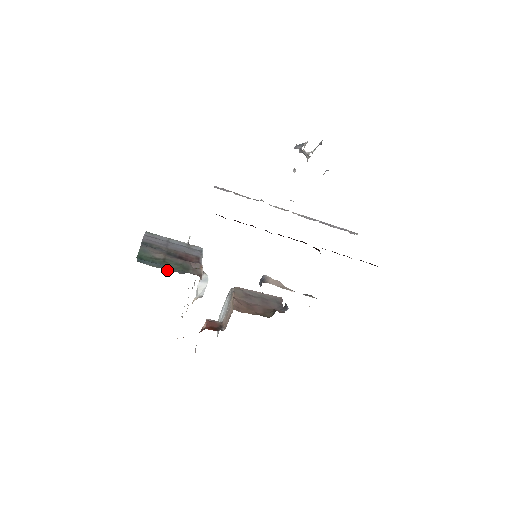
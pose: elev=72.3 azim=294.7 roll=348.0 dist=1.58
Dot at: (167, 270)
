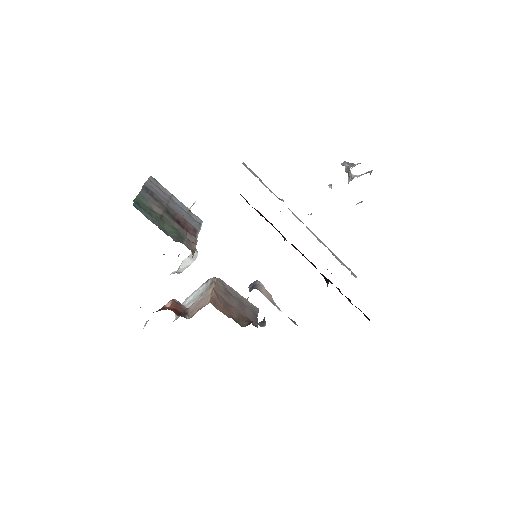
Dot at: occluded
